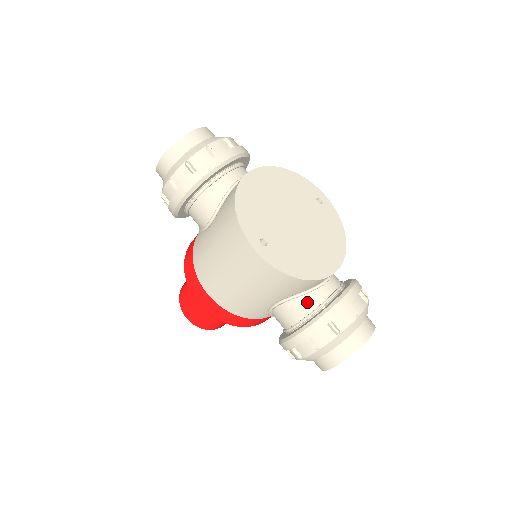
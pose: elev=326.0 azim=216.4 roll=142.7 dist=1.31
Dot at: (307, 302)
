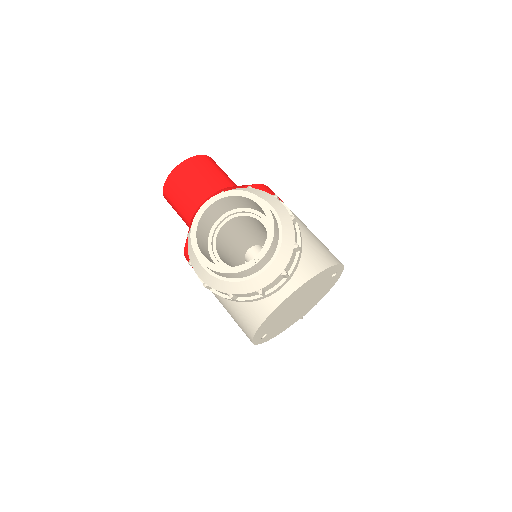
Dot at: occluded
